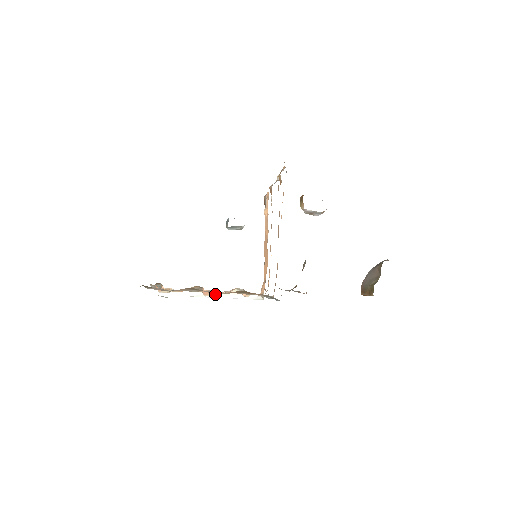
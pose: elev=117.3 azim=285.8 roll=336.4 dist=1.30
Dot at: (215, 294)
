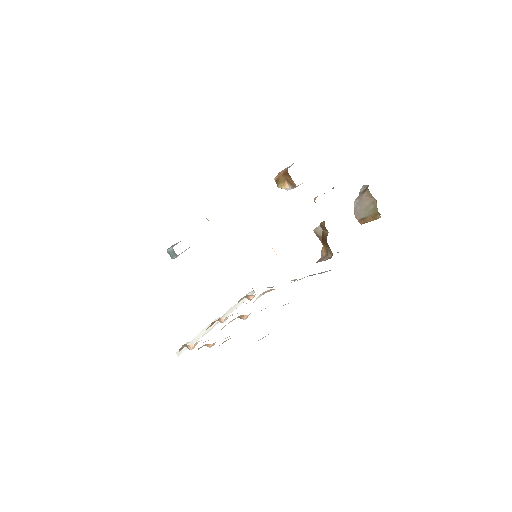
Dot at: (221, 318)
